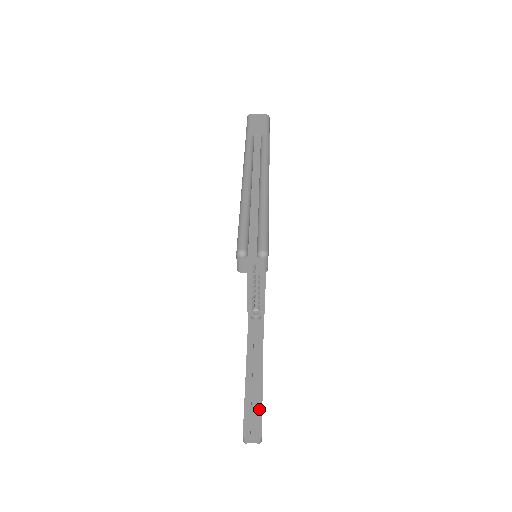
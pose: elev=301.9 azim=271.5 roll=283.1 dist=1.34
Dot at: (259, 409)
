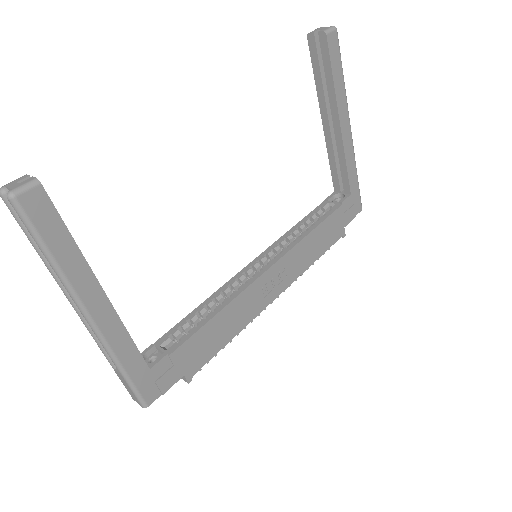
Dot at: (66, 228)
